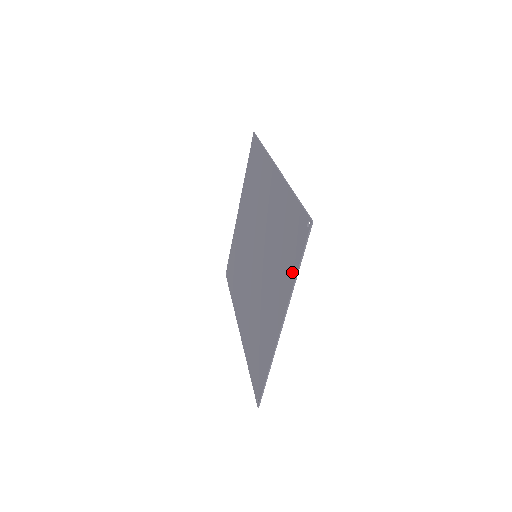
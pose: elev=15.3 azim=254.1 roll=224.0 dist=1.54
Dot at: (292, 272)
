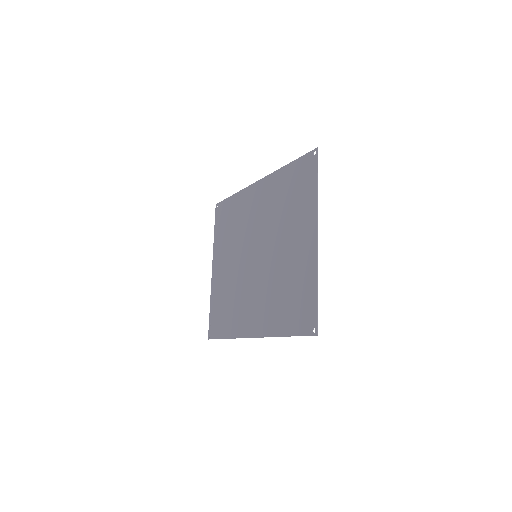
Dot at: (312, 194)
